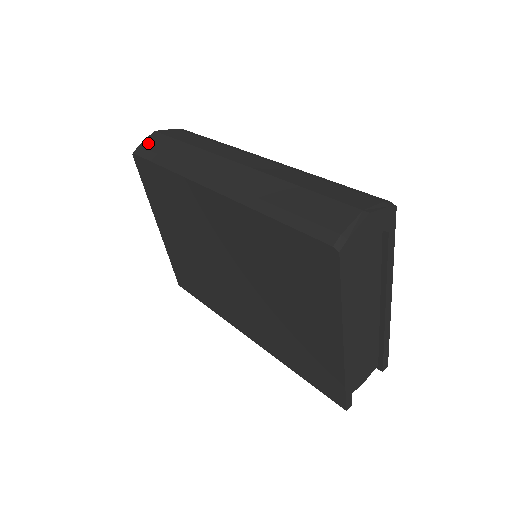
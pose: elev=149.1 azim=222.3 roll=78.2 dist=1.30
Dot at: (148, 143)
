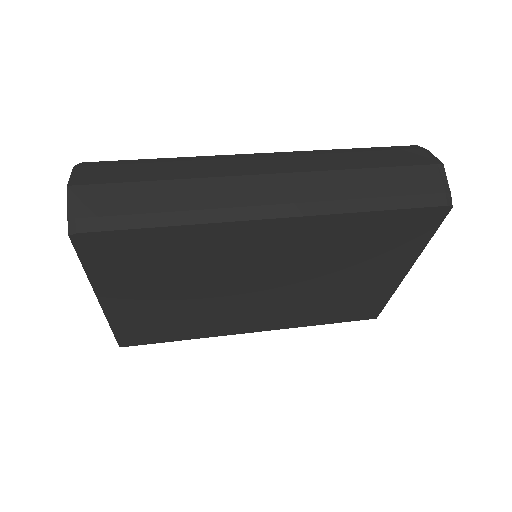
Dot at: (86, 208)
